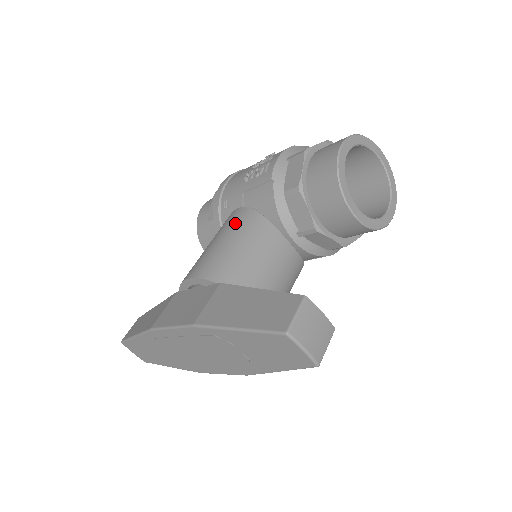
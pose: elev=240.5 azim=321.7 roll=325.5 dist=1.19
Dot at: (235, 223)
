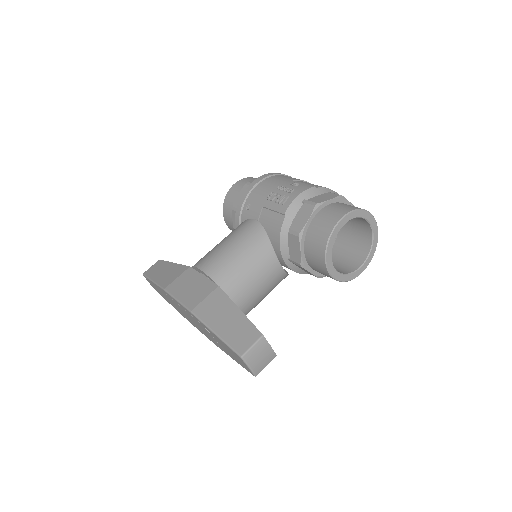
Dot at: (247, 235)
